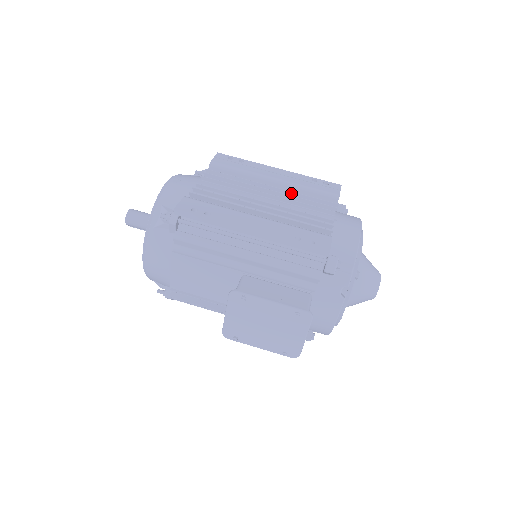
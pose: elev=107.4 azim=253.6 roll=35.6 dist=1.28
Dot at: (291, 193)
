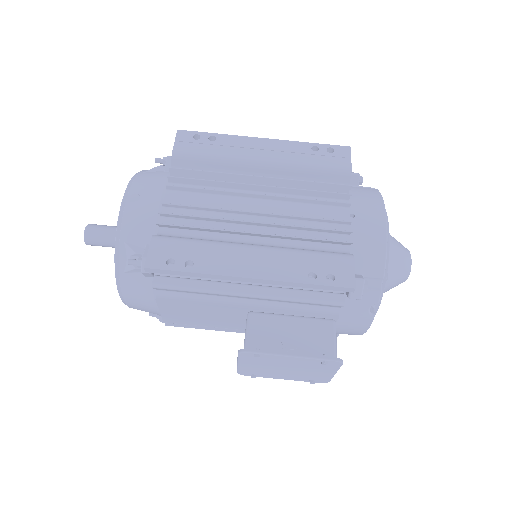
Dot at: (288, 181)
